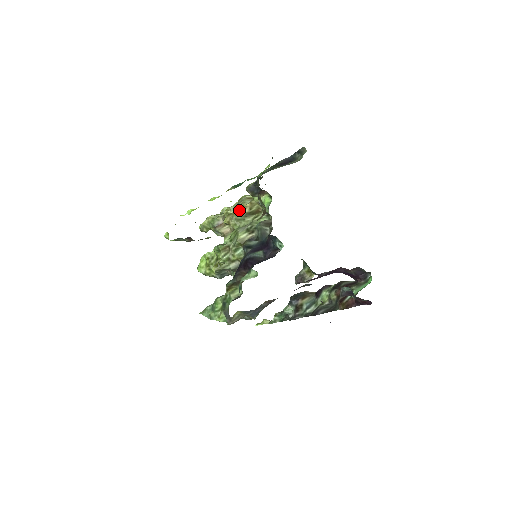
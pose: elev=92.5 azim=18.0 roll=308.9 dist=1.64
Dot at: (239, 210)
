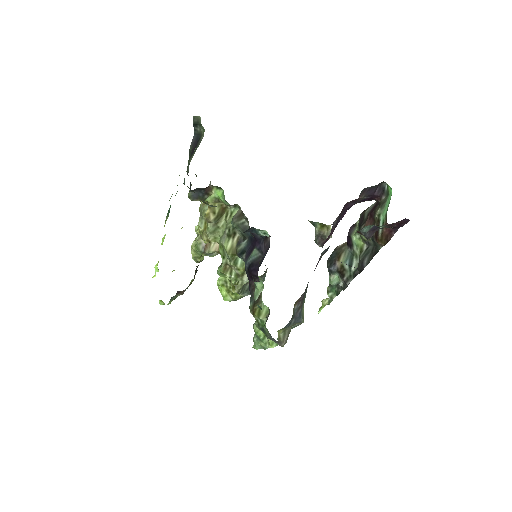
Dot at: (206, 222)
